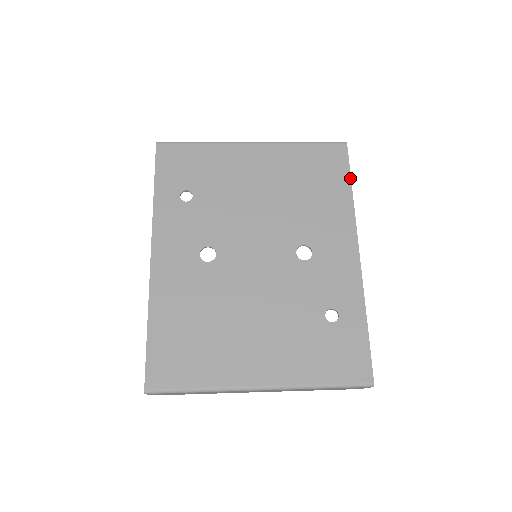
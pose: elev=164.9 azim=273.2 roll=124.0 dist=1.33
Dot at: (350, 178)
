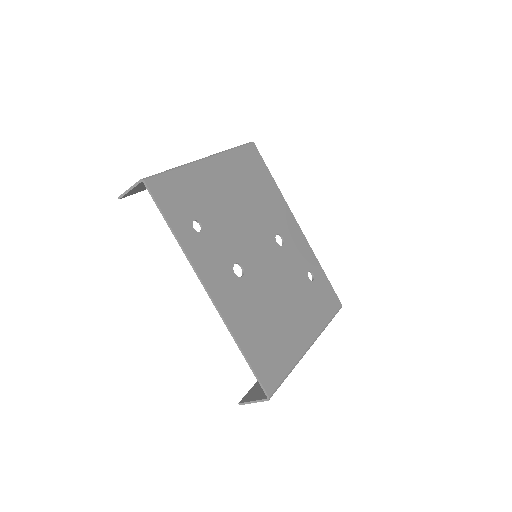
Dot at: (269, 171)
